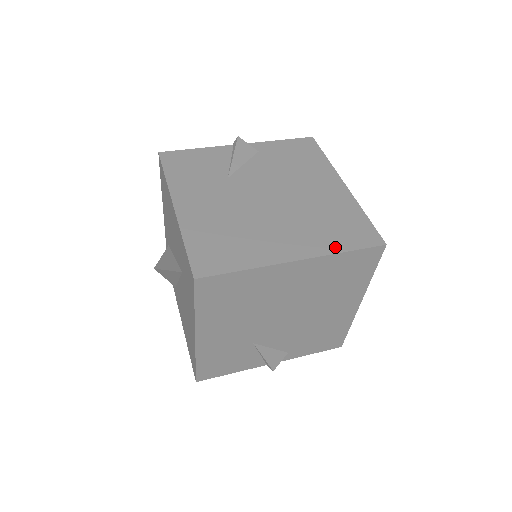
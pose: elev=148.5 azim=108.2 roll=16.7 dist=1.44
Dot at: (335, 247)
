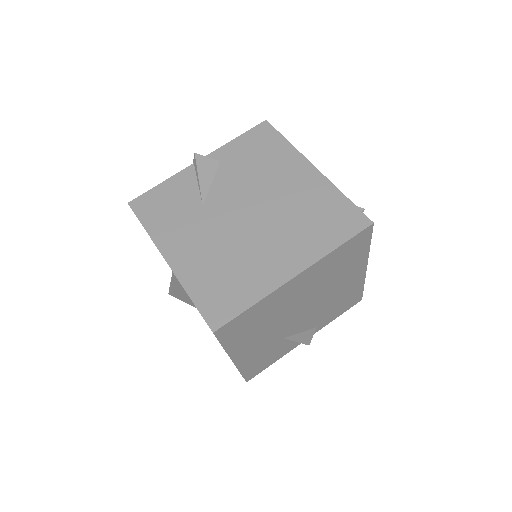
Dot at: (327, 246)
